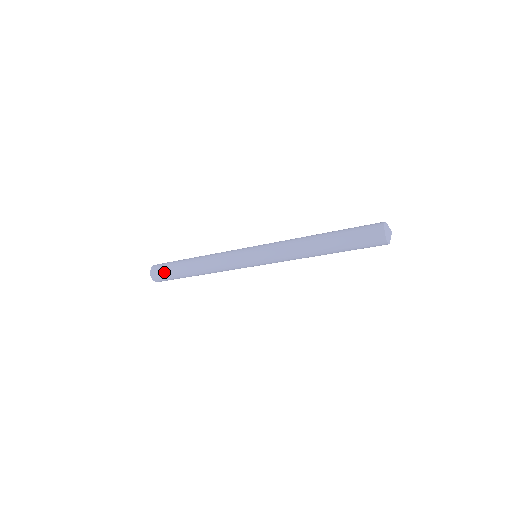
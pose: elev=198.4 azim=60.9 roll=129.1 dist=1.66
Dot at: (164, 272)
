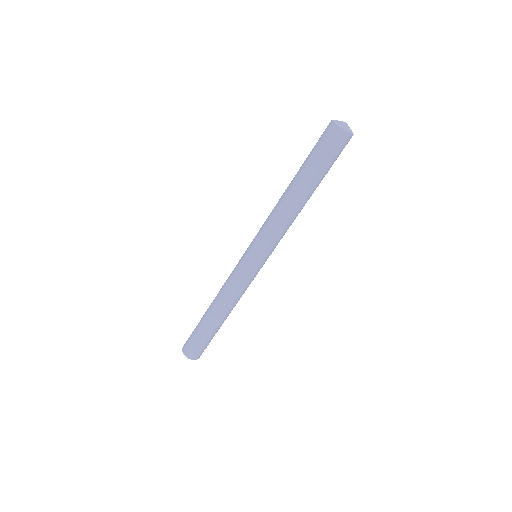
Dot at: (192, 341)
